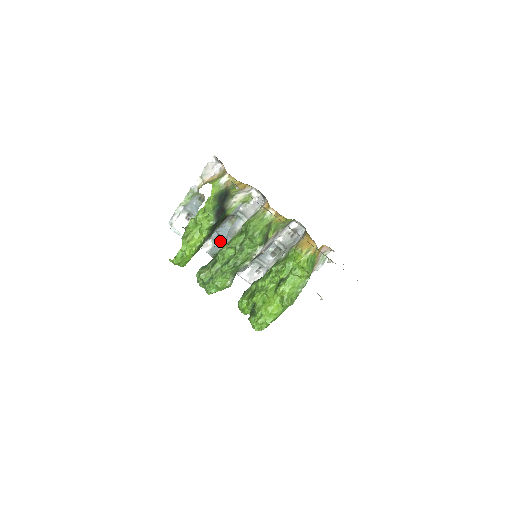
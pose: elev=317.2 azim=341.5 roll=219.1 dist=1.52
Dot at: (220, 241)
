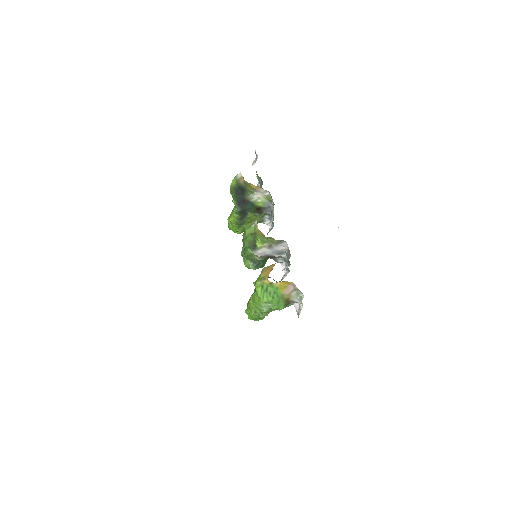
Dot at: (273, 226)
